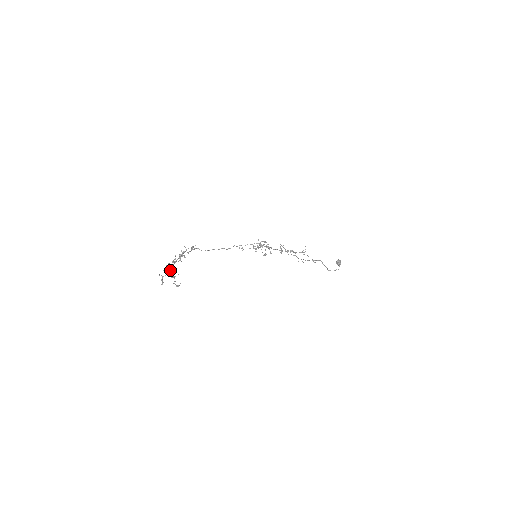
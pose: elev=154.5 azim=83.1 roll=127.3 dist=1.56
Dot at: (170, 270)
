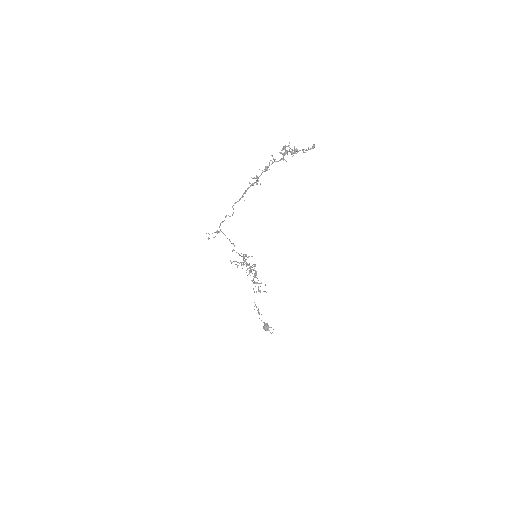
Dot at: (289, 147)
